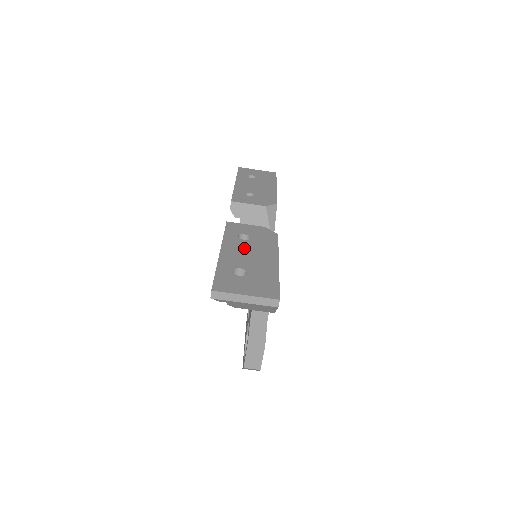
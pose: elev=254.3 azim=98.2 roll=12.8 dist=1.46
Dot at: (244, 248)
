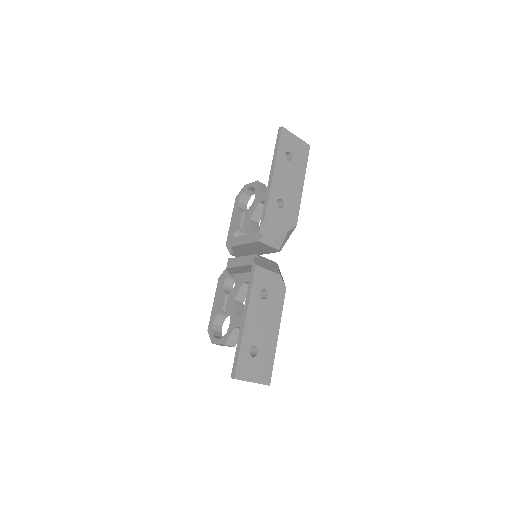
Dot at: (261, 314)
